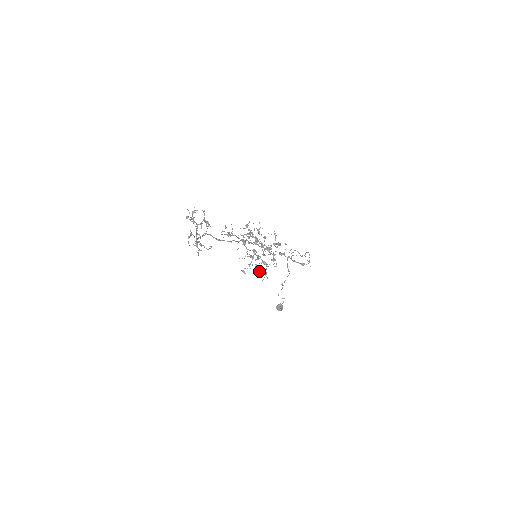
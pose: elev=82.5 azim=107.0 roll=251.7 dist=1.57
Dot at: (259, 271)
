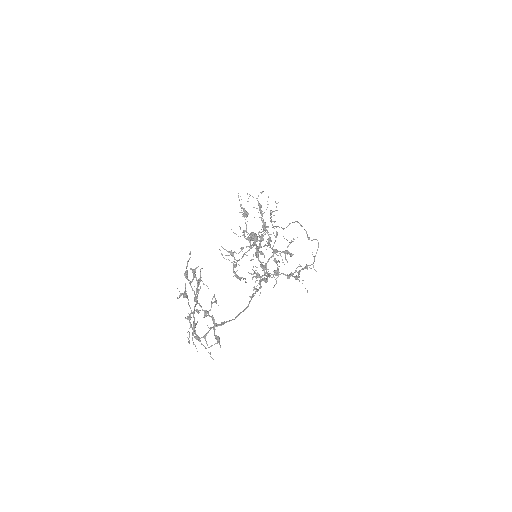
Dot at: (253, 277)
